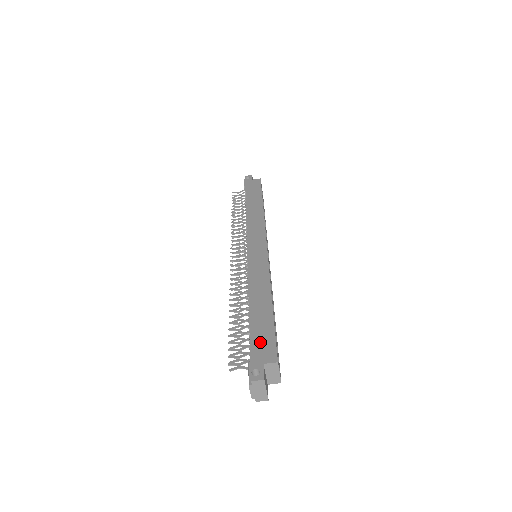
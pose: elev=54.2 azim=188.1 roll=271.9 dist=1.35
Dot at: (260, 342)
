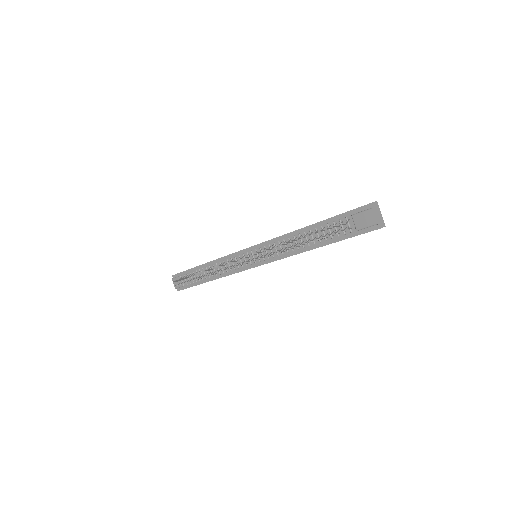
Dot at: occluded
